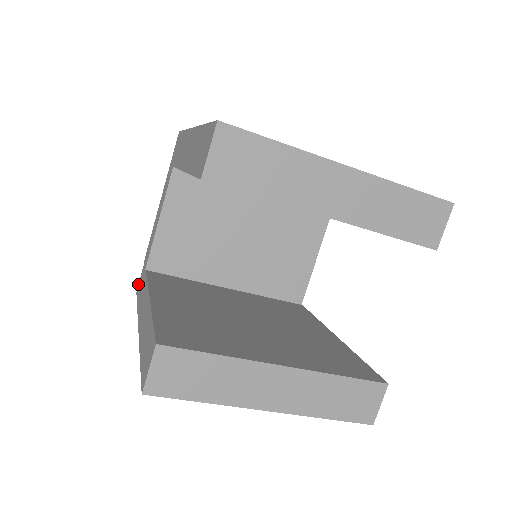
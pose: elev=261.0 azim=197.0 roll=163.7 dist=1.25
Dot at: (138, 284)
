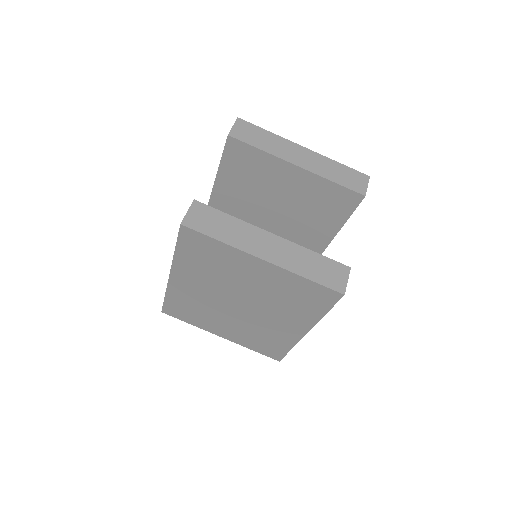
Dot at: occluded
